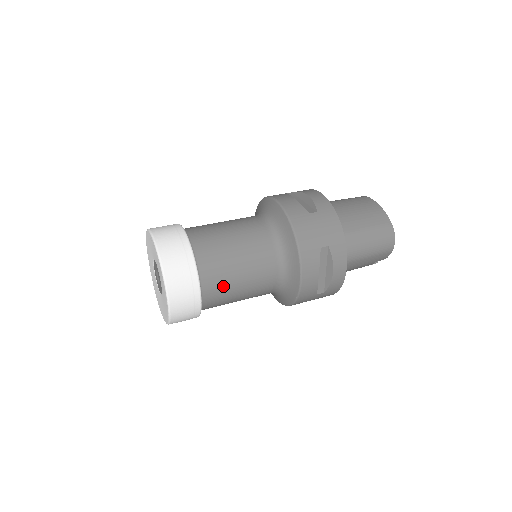
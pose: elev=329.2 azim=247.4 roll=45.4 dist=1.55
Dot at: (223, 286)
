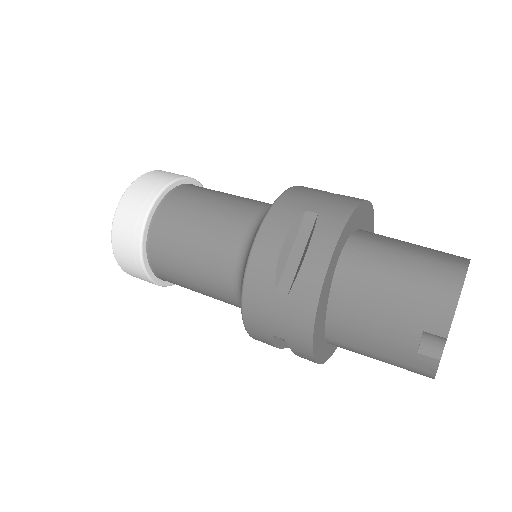
Dot at: (178, 220)
